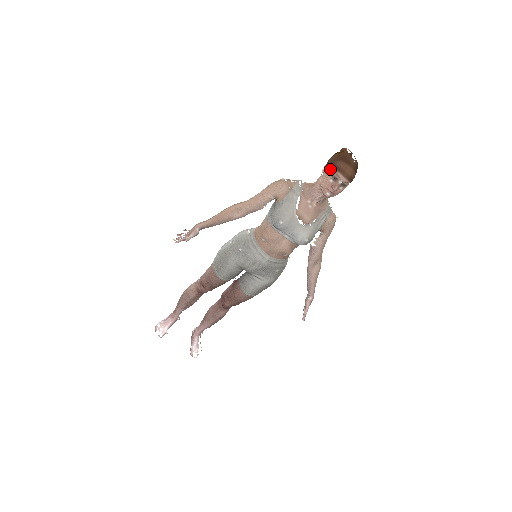
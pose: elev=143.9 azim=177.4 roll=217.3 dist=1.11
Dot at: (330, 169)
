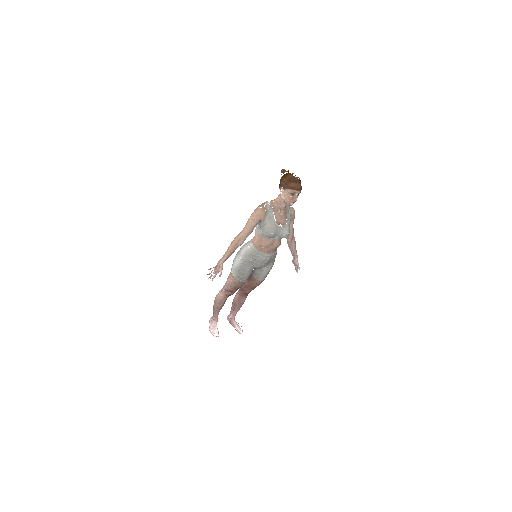
Dot at: (287, 190)
